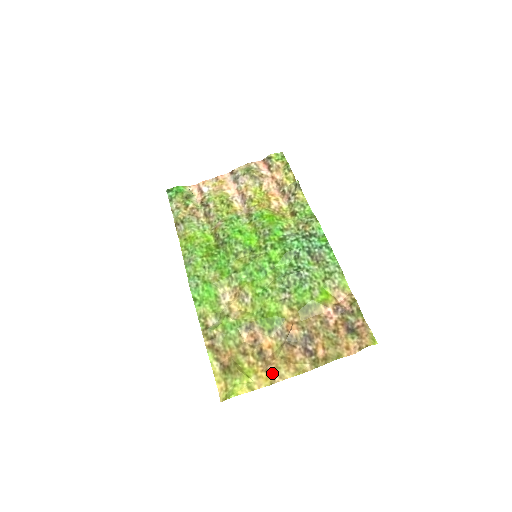
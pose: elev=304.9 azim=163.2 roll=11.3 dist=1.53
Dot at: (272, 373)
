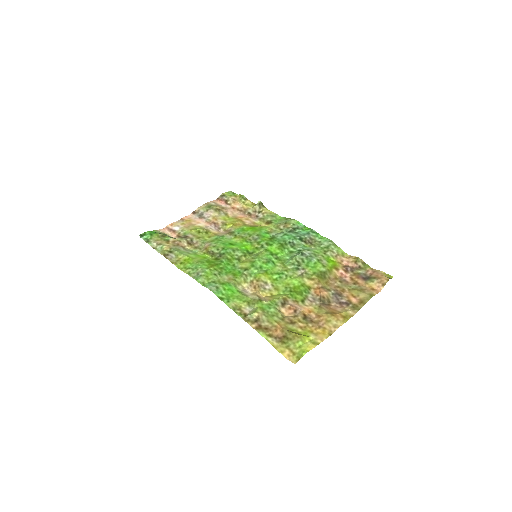
Dot at: (326, 327)
